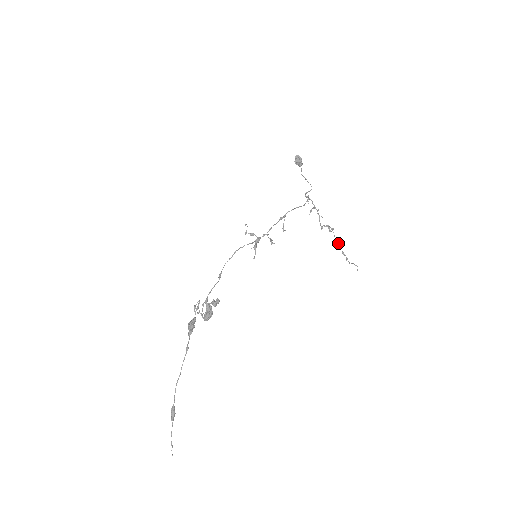
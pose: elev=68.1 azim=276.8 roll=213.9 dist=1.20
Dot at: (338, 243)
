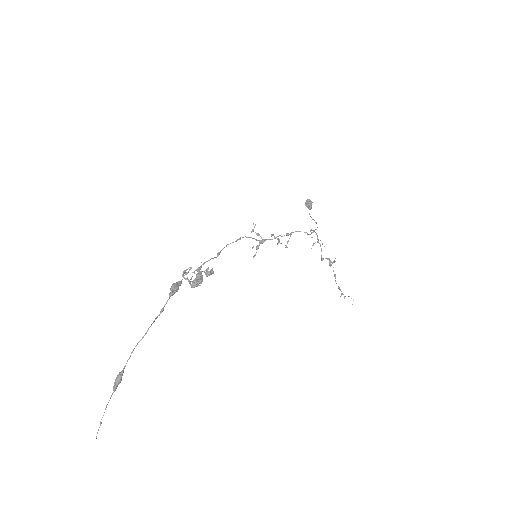
Dot at: (335, 278)
